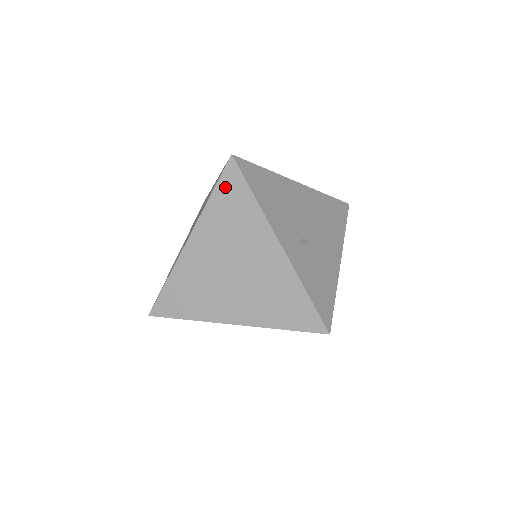
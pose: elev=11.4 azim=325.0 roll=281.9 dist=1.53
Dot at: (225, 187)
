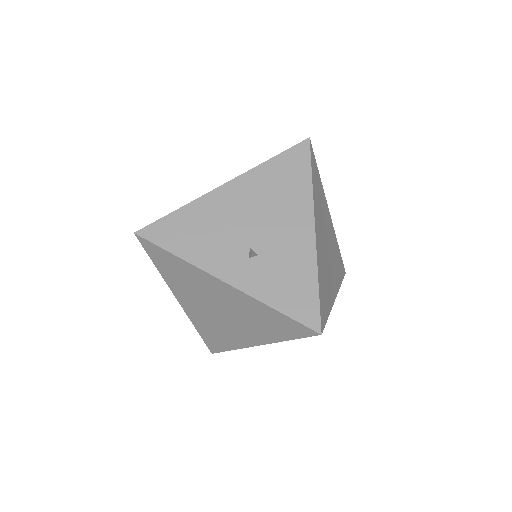
Dot at: (155, 257)
